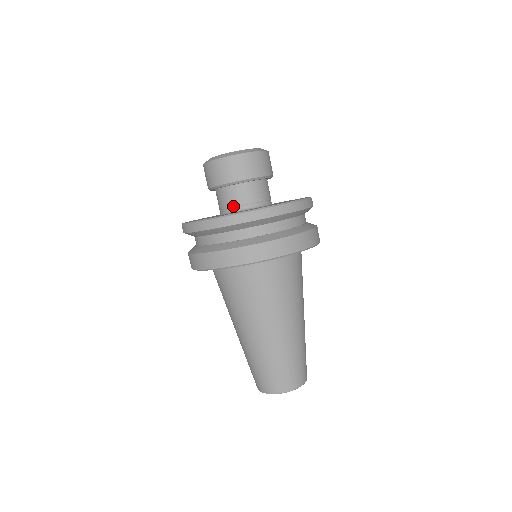
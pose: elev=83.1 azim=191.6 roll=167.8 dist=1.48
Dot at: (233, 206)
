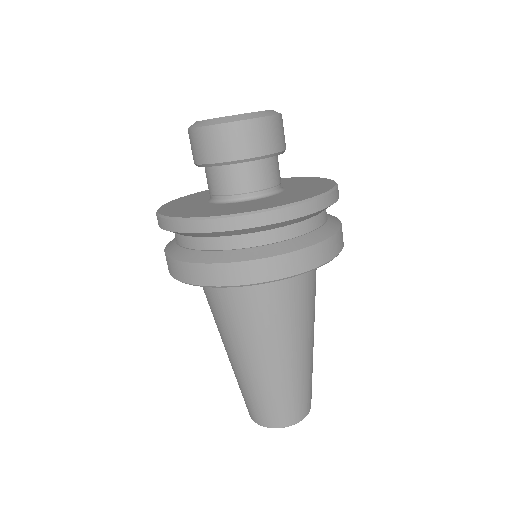
Dot at: (209, 192)
